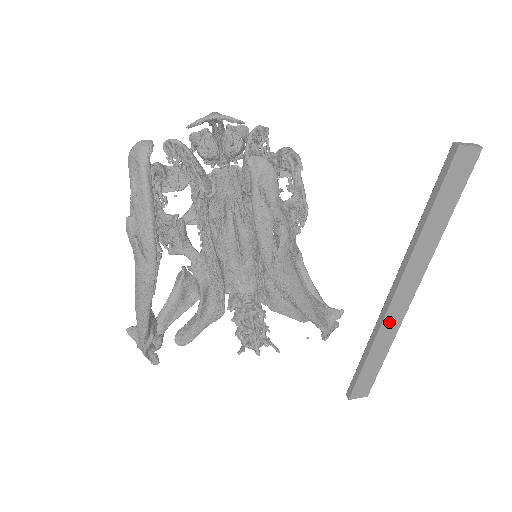
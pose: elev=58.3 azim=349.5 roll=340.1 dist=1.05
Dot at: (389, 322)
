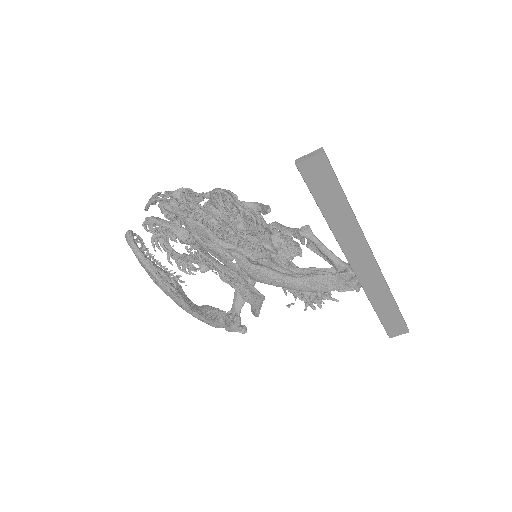
Dot at: (369, 285)
